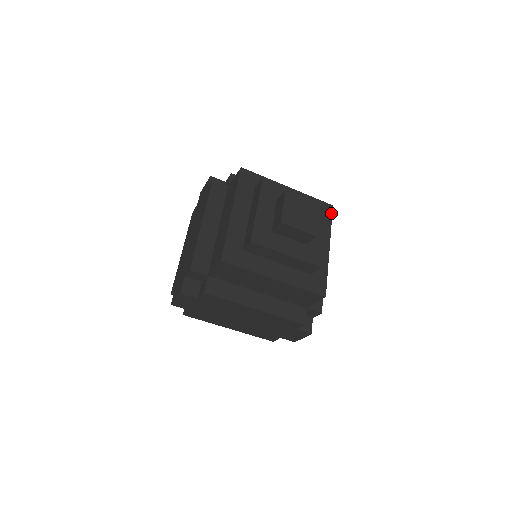
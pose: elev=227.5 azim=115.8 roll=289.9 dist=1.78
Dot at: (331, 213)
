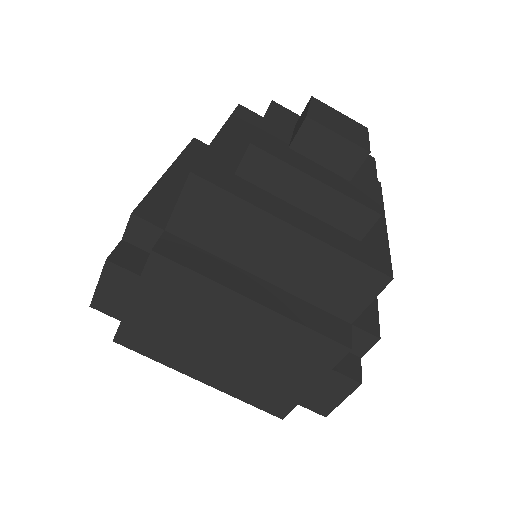
Dot at: (379, 188)
